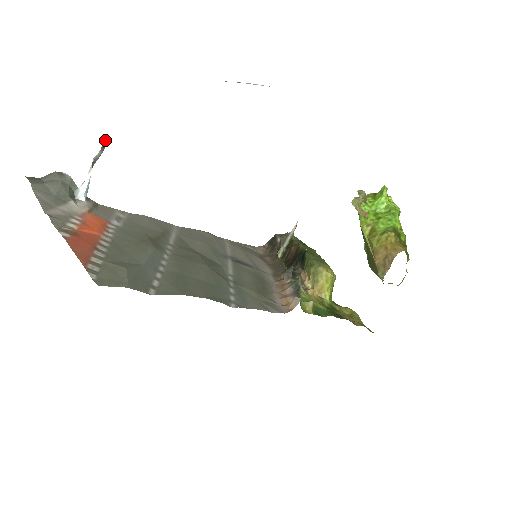
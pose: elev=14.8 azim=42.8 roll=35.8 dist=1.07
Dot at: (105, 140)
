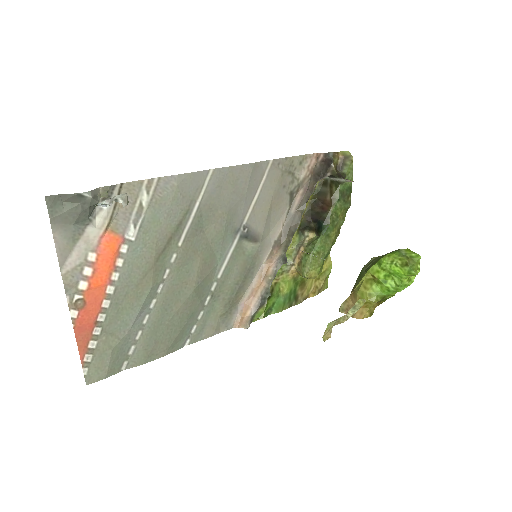
Dot at: (127, 204)
